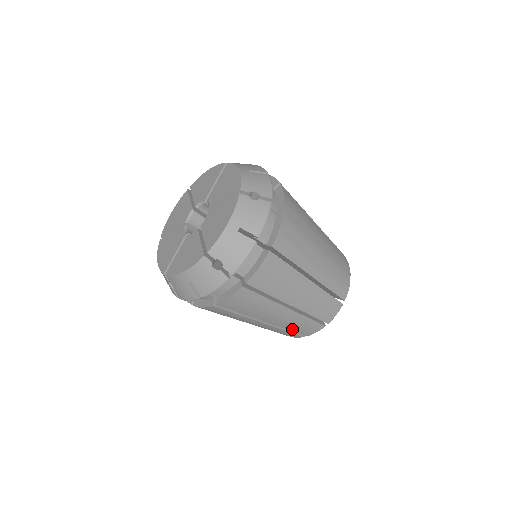
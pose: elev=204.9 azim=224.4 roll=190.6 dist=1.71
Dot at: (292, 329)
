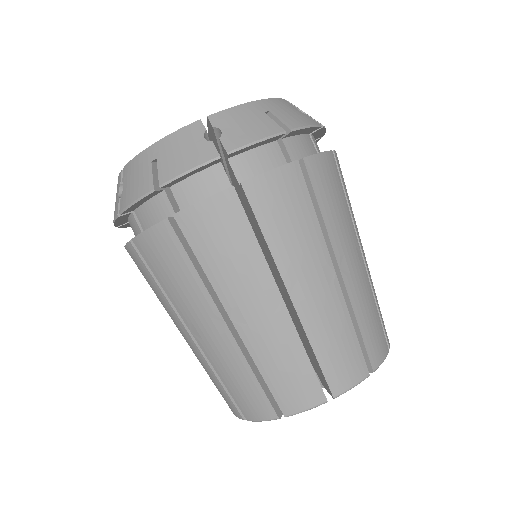
Dot at: occluded
